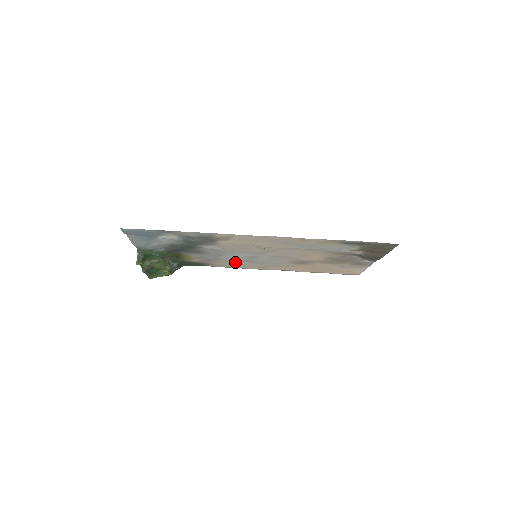
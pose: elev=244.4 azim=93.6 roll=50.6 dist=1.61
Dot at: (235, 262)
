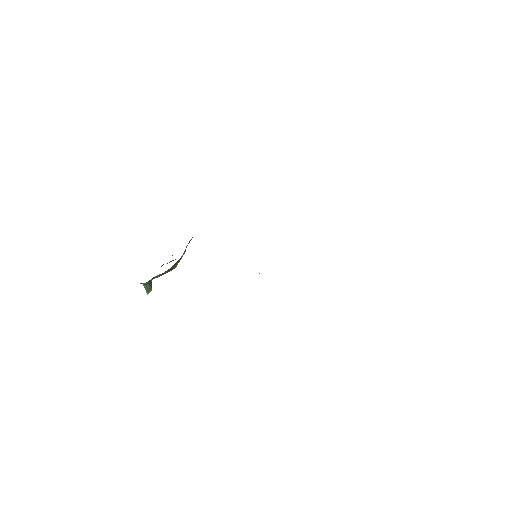
Dot at: occluded
